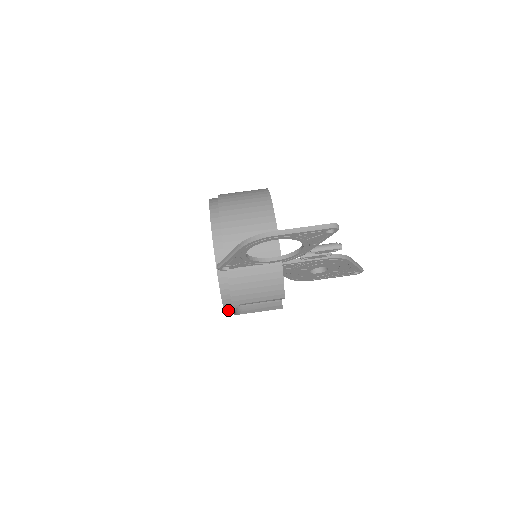
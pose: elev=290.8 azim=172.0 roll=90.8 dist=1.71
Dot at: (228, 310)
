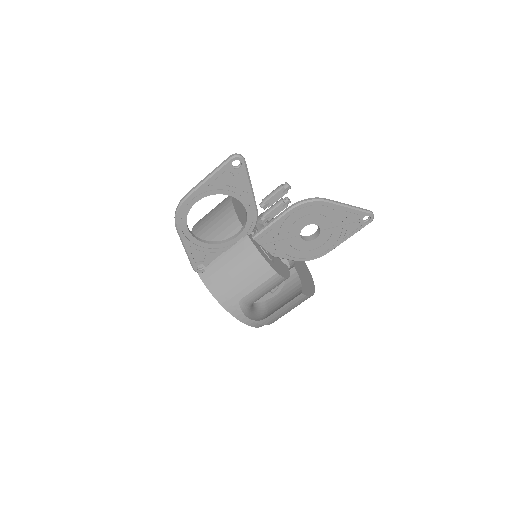
Dot at: (240, 317)
